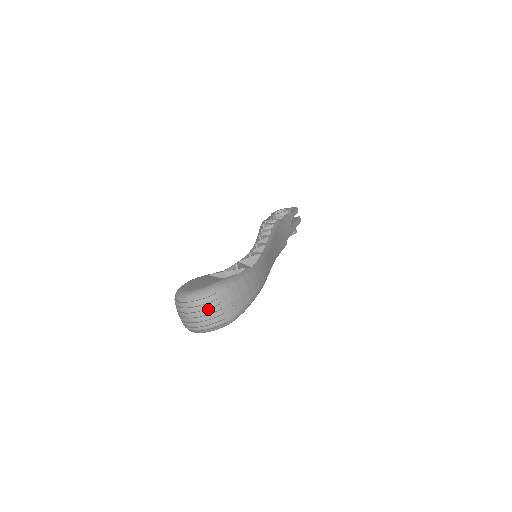
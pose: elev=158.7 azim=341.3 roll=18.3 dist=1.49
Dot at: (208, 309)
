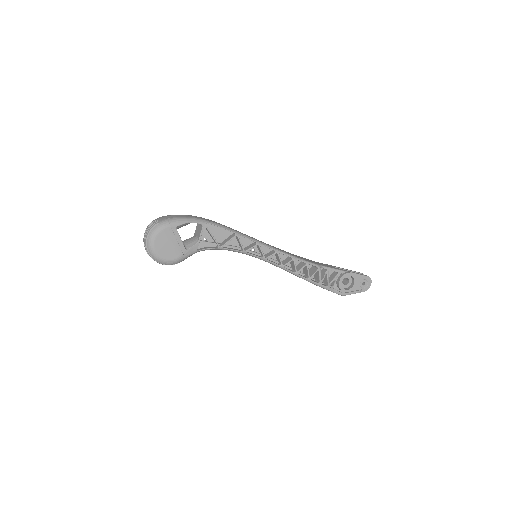
Dot at: (149, 225)
